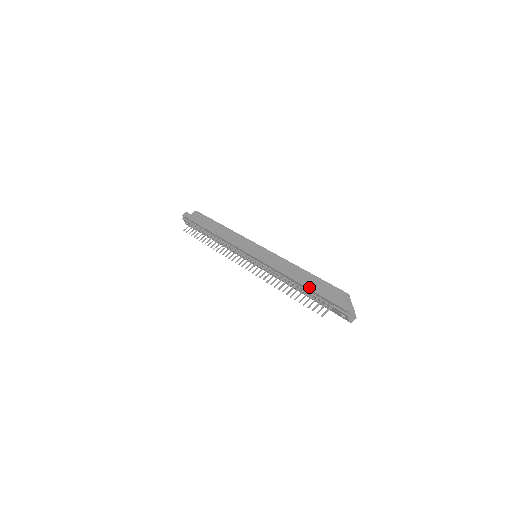
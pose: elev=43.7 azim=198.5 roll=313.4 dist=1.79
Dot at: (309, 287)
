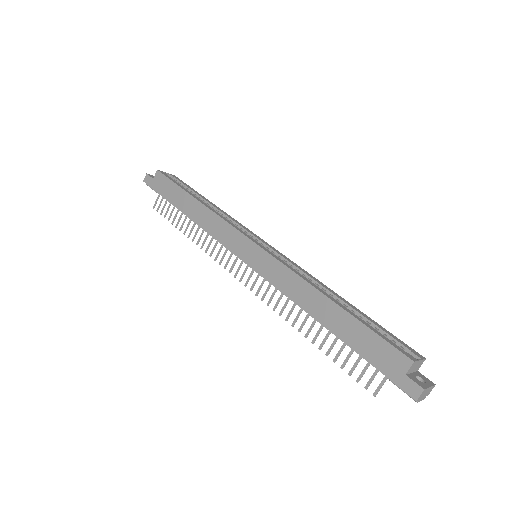
Dot at: (343, 339)
